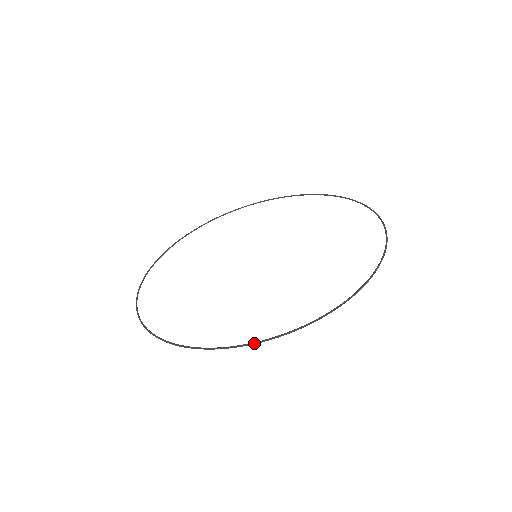
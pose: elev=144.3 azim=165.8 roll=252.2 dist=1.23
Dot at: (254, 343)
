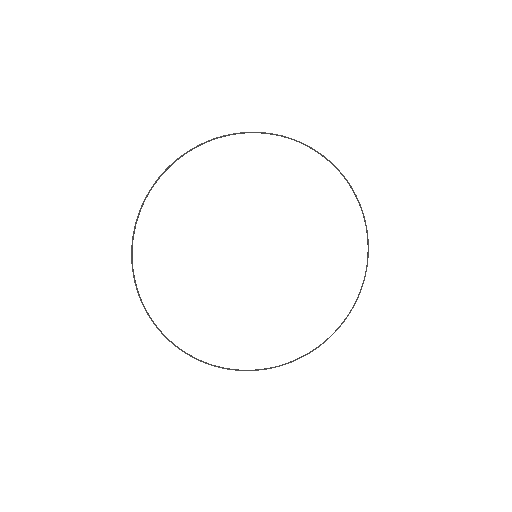
Dot at: occluded
